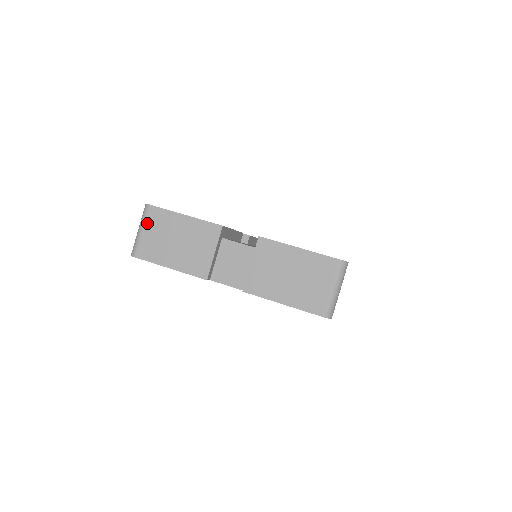
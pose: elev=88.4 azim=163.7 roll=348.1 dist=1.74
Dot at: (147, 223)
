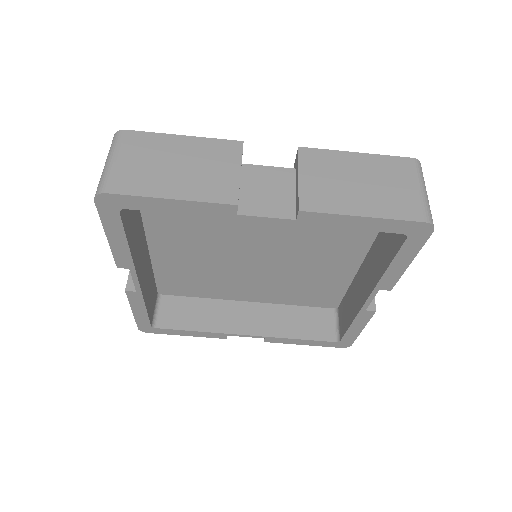
Dot at: (122, 150)
